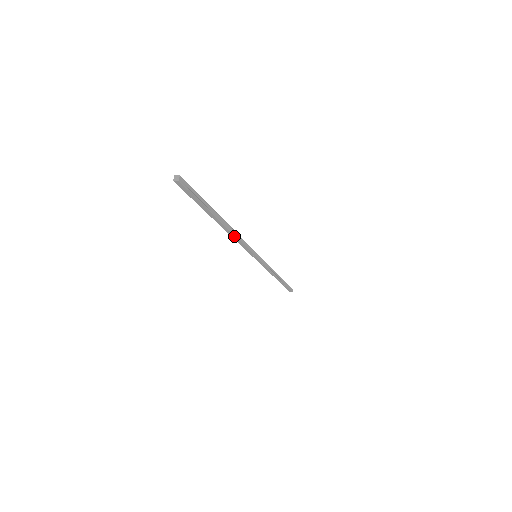
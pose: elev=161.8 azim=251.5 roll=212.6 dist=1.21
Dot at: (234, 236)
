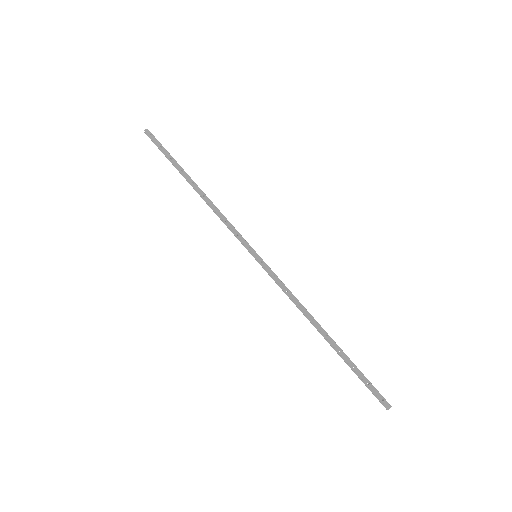
Dot at: (305, 311)
